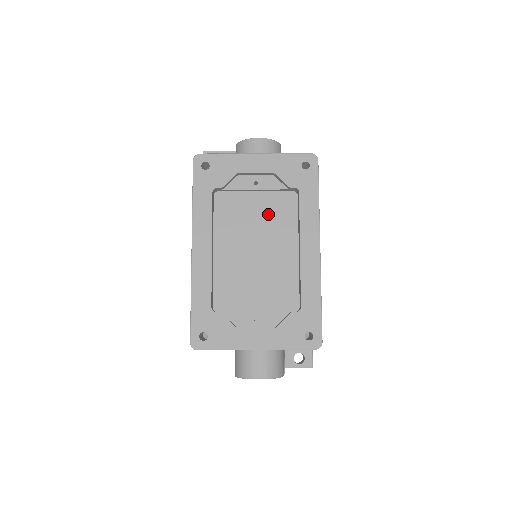
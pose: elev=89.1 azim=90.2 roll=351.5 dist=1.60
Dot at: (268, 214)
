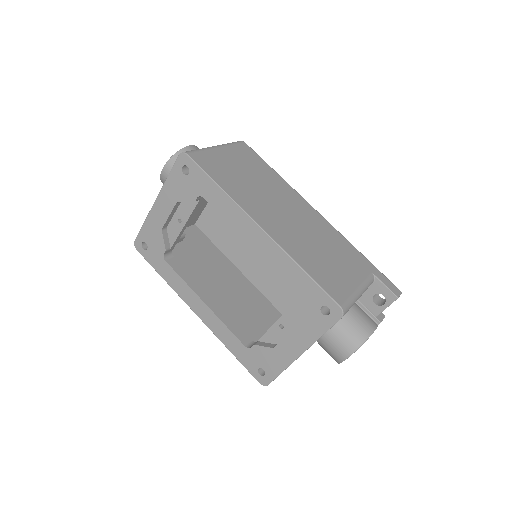
Dot at: occluded
